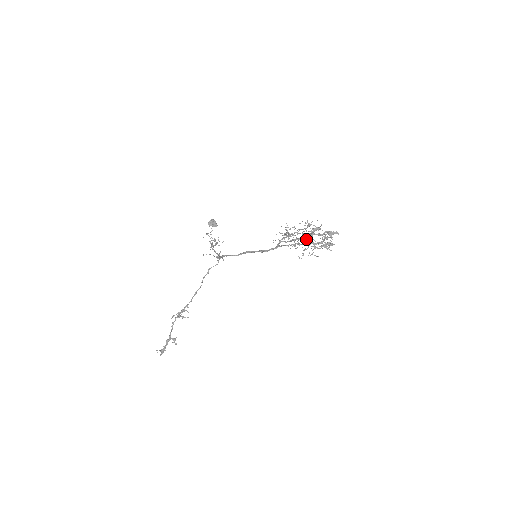
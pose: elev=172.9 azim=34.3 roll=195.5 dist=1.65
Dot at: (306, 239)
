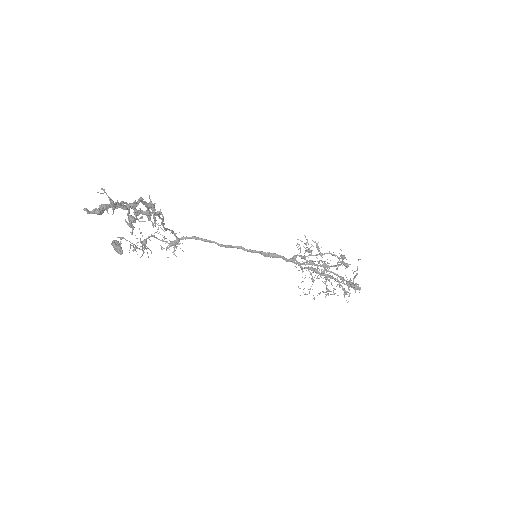
Dot at: (313, 281)
